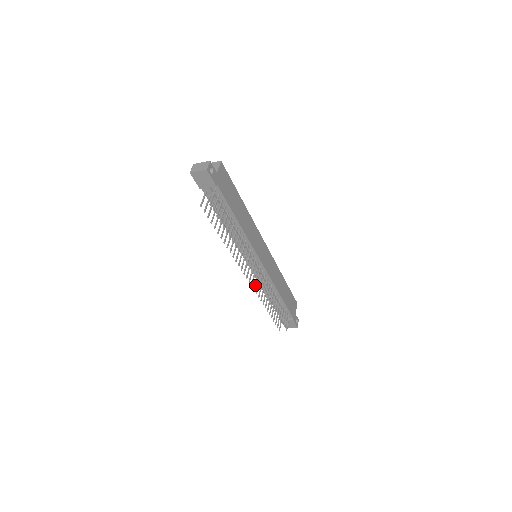
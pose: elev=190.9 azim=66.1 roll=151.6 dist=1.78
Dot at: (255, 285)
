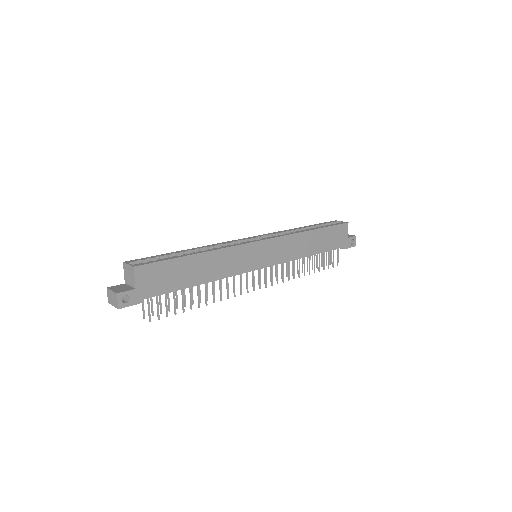
Dot at: (270, 275)
